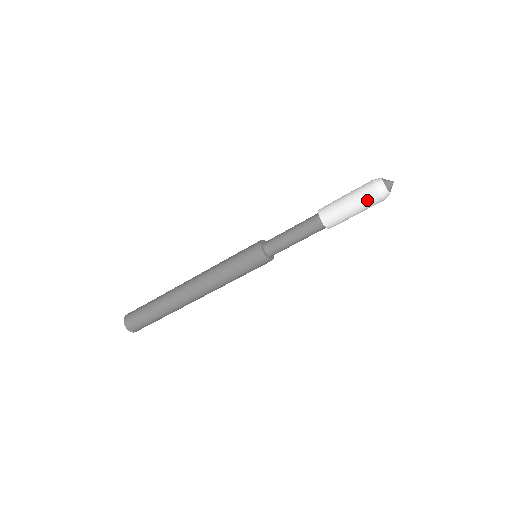
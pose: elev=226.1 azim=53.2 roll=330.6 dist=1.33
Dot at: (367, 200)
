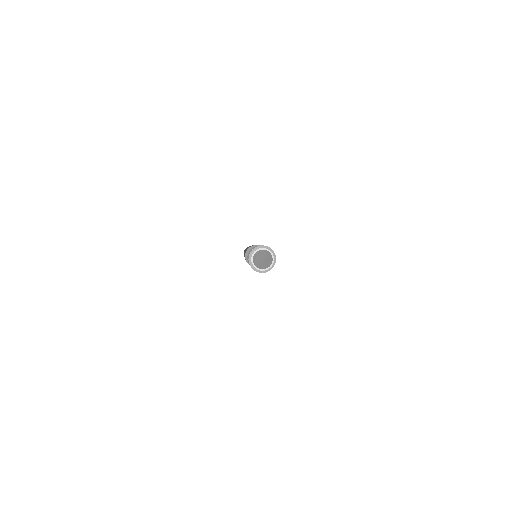
Dot at: occluded
